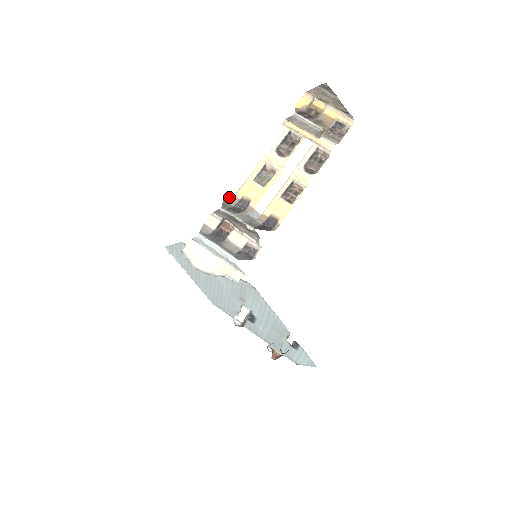
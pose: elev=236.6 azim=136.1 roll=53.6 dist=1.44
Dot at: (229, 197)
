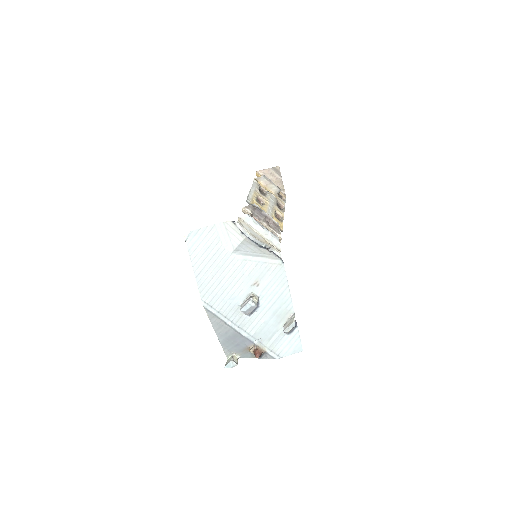
Dot at: (249, 203)
